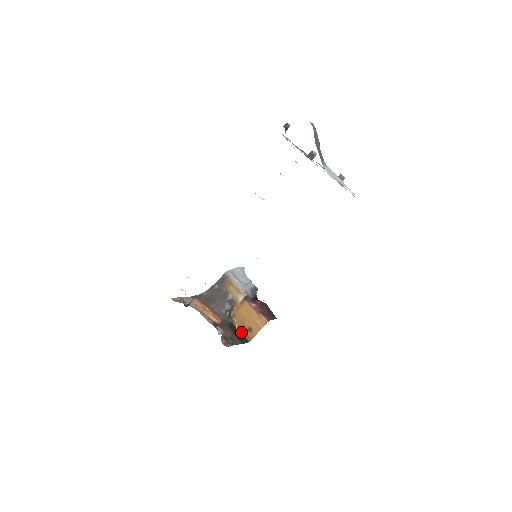
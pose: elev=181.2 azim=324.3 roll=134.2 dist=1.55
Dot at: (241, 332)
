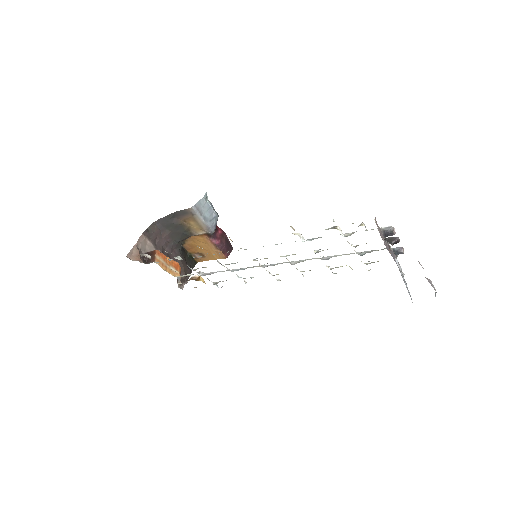
Dot at: (190, 254)
